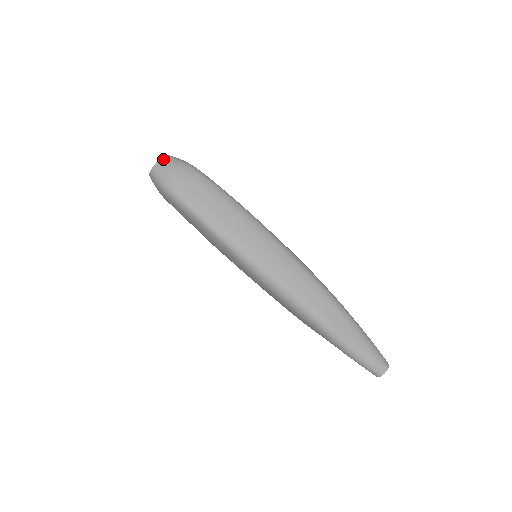
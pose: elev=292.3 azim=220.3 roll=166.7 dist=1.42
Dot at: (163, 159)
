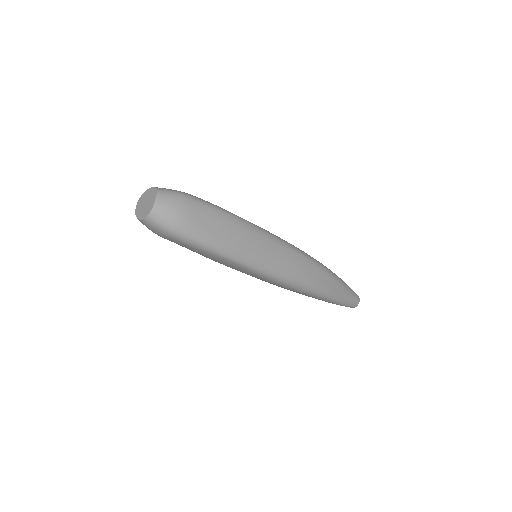
Dot at: (159, 200)
